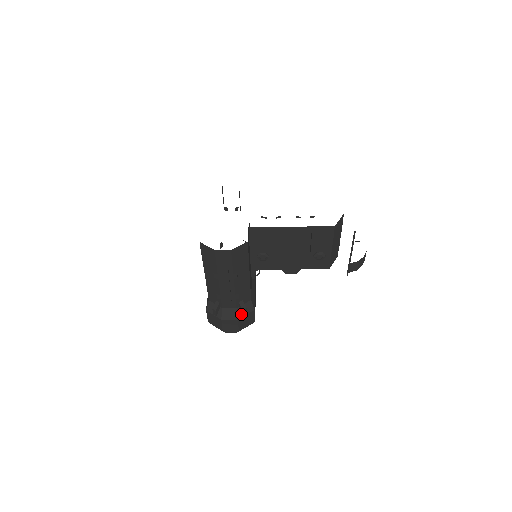
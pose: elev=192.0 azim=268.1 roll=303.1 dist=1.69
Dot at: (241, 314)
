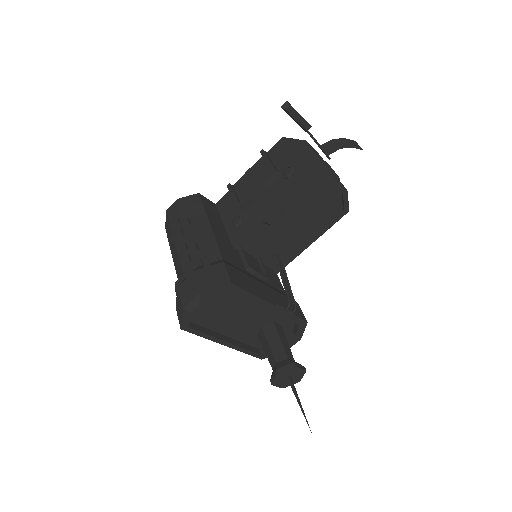
Dot at: (202, 268)
